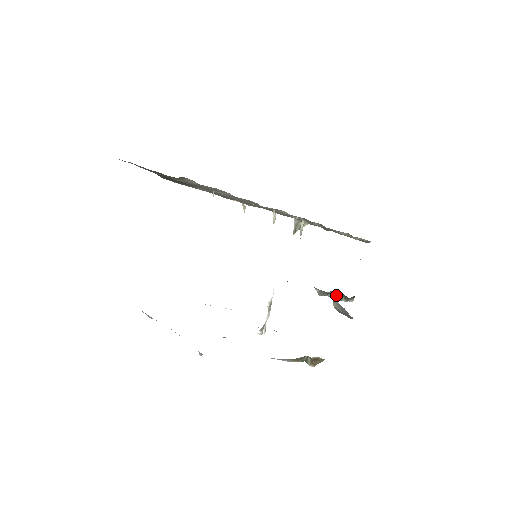
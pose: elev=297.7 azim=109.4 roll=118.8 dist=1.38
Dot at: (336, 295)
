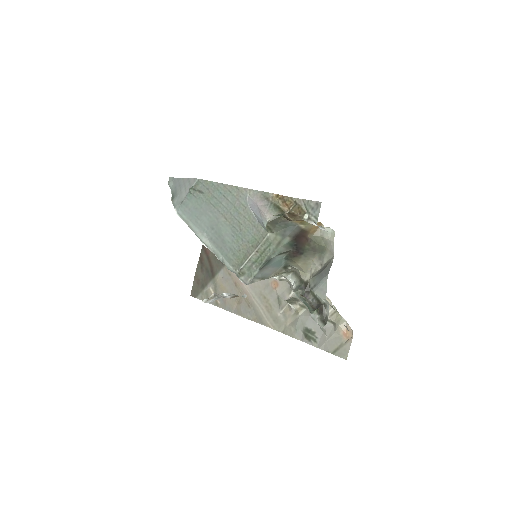
Dot at: (309, 307)
